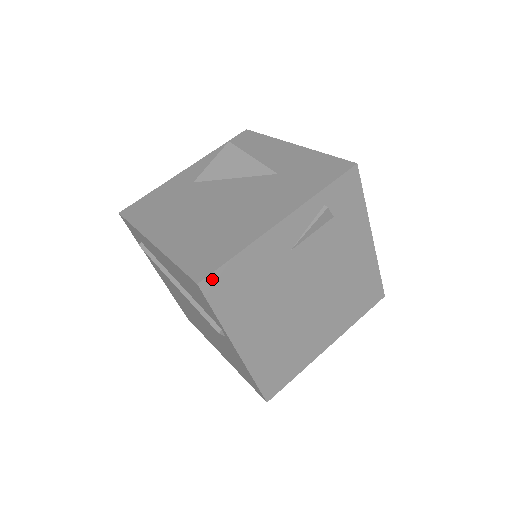
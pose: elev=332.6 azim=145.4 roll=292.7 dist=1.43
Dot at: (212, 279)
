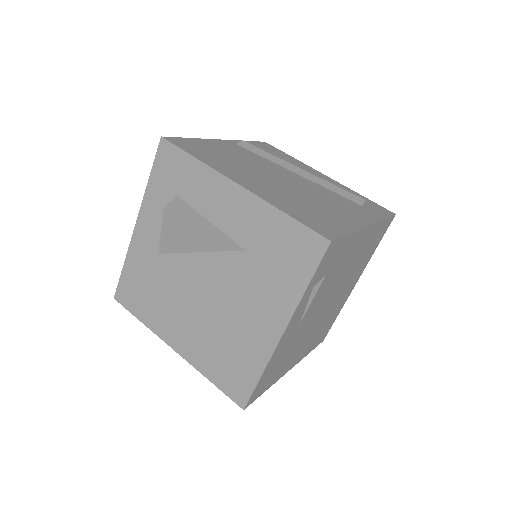
Dot at: (251, 398)
